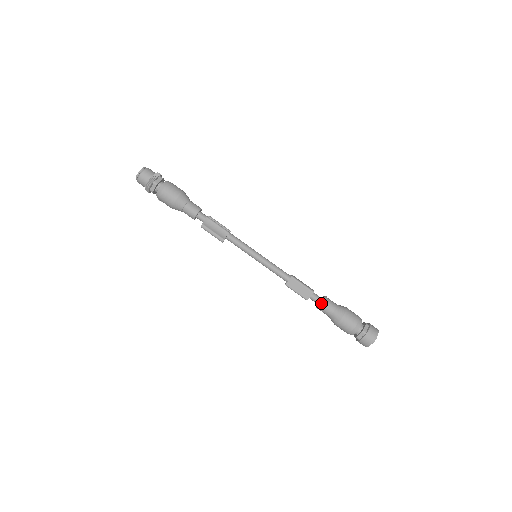
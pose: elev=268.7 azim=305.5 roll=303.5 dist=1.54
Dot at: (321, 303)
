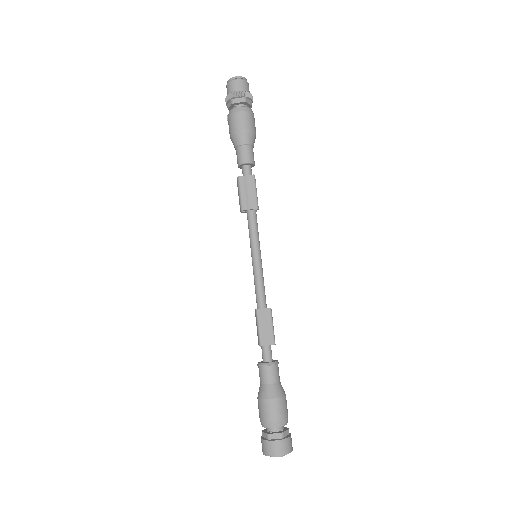
Dot at: (271, 362)
